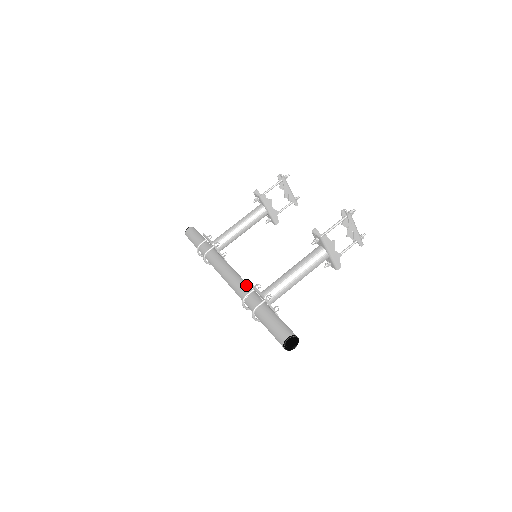
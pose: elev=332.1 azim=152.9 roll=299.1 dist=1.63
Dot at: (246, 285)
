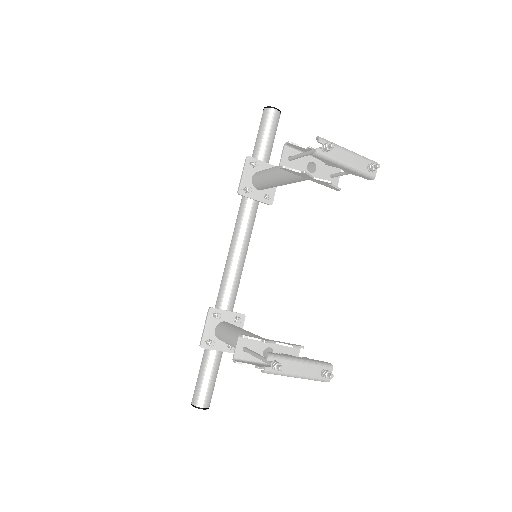
Dot at: (223, 295)
